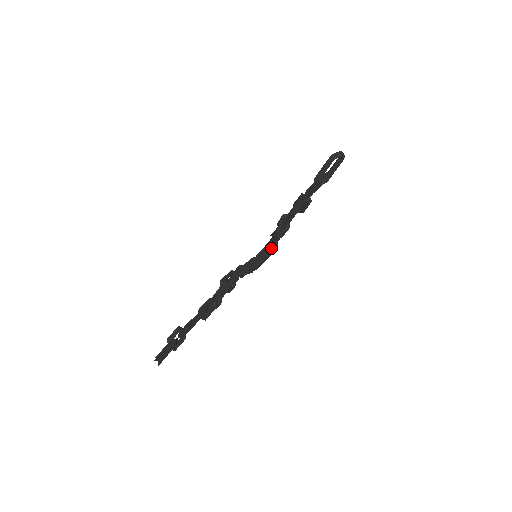
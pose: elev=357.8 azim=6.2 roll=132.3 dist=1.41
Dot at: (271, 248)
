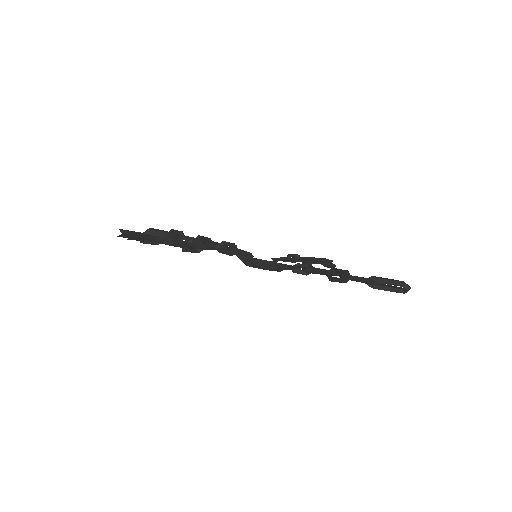
Dot at: (279, 269)
